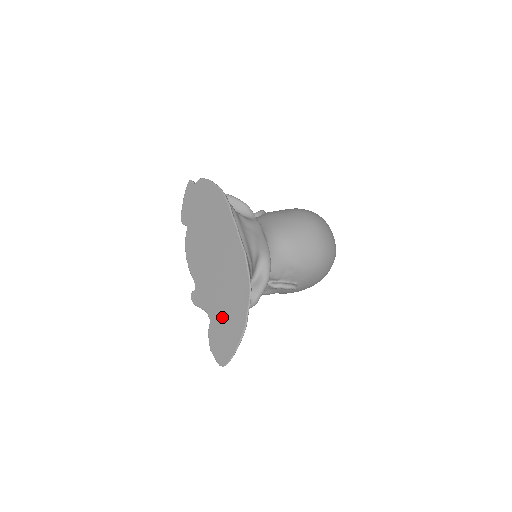
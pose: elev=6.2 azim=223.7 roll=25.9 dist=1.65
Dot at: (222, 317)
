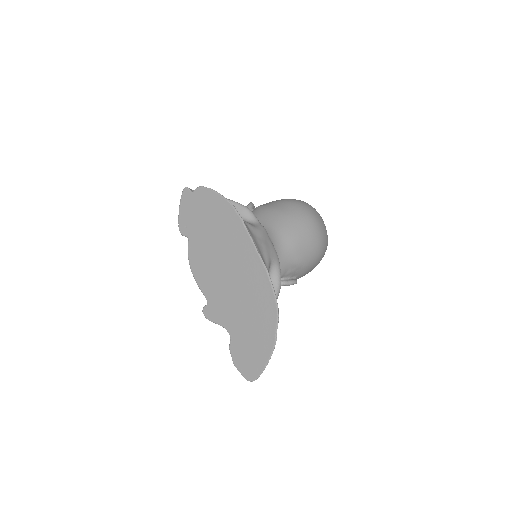
Dot at: (245, 334)
